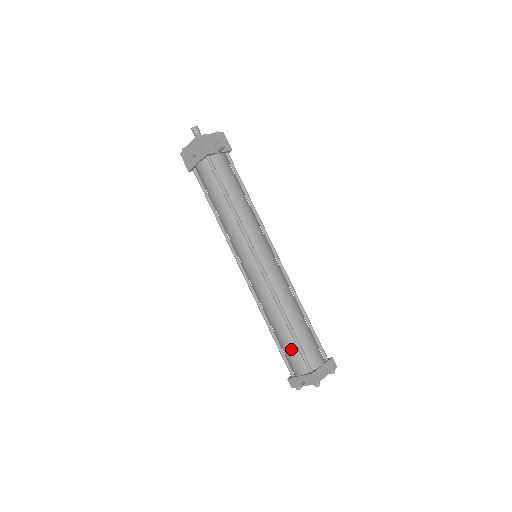
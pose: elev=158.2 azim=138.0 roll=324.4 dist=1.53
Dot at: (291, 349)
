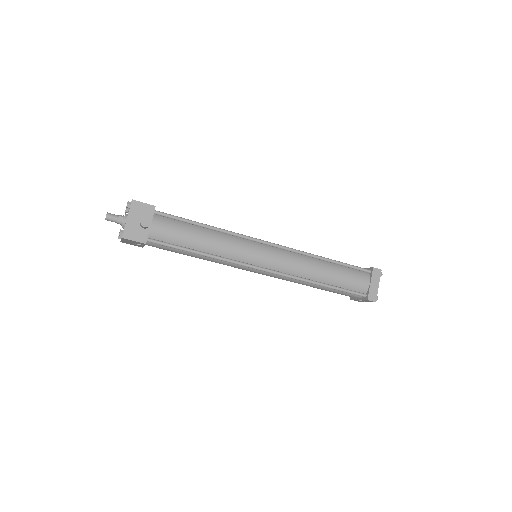
Dot at: (339, 293)
